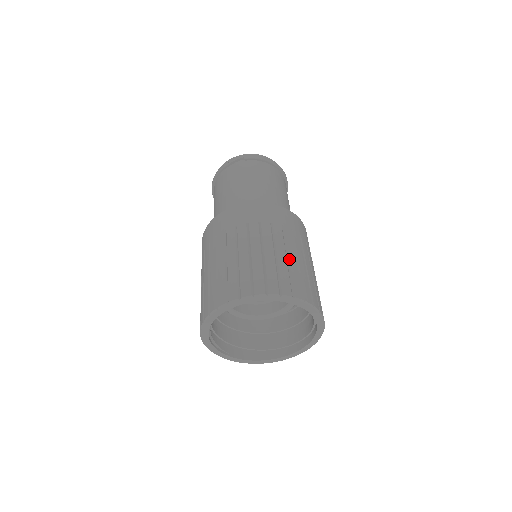
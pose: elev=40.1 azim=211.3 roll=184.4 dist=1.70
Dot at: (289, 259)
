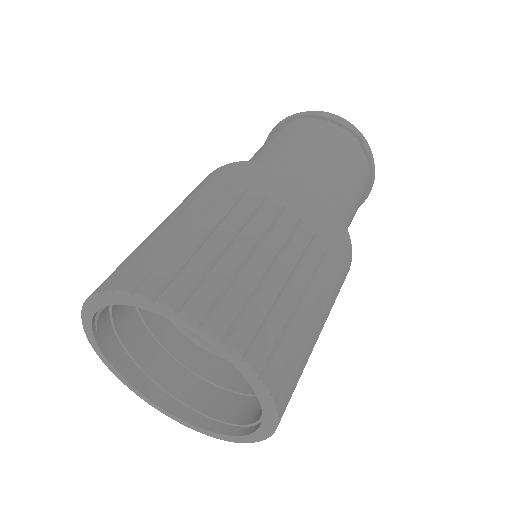
Dot at: (311, 340)
